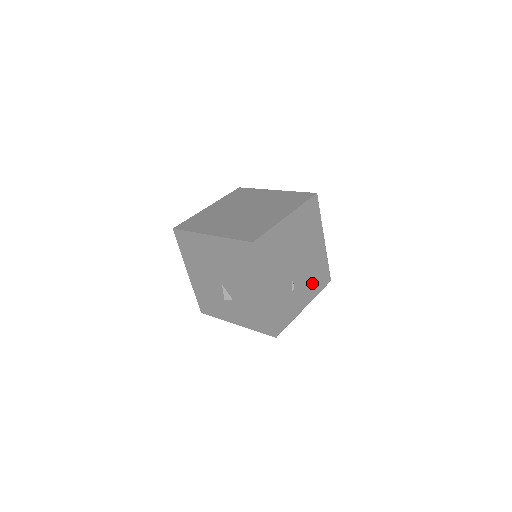
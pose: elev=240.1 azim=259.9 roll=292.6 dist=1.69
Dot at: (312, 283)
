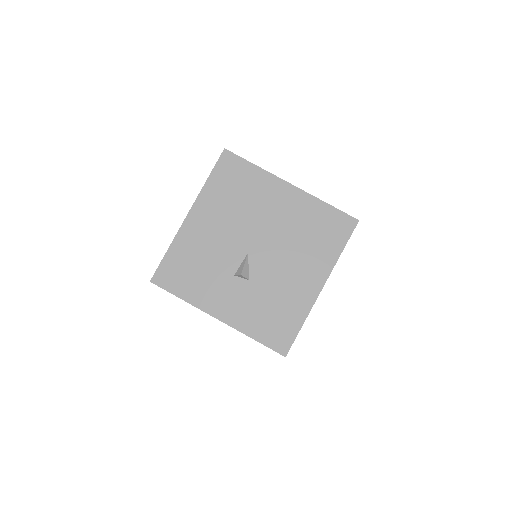
Dot at: occluded
